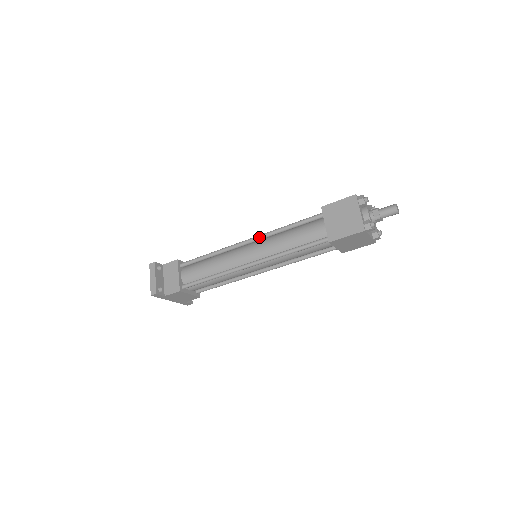
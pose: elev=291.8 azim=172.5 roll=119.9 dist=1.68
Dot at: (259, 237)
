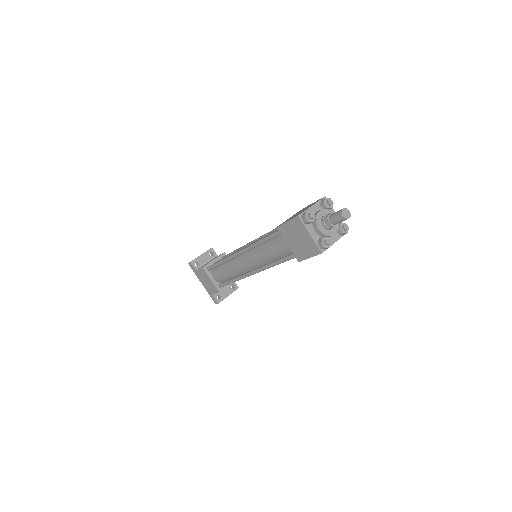
Dot at: (262, 235)
